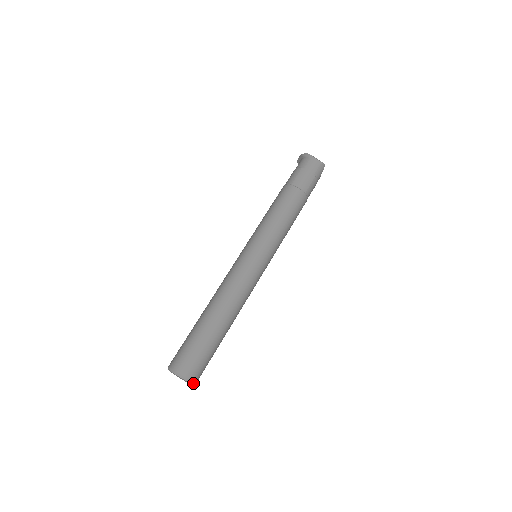
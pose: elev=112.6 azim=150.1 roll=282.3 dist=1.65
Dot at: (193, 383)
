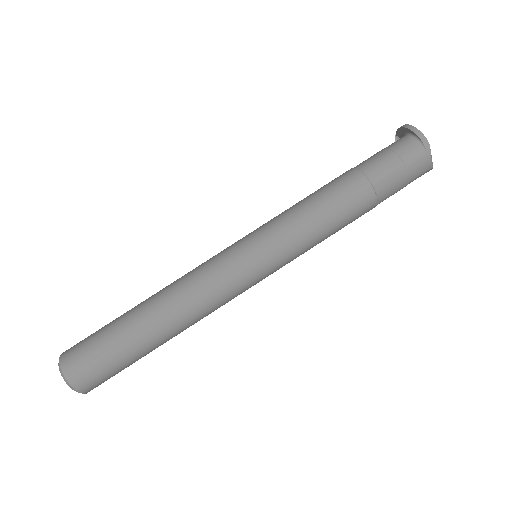
Dot at: occluded
